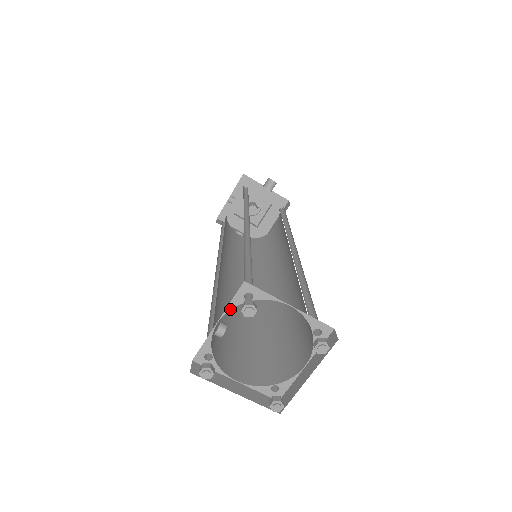
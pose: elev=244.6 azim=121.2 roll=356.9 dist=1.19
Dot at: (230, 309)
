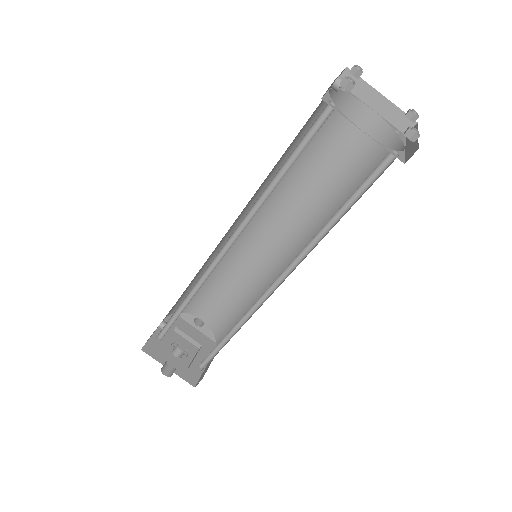
Dot at: occluded
